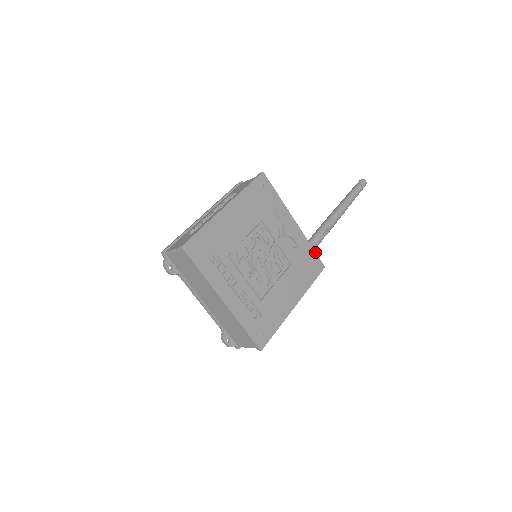
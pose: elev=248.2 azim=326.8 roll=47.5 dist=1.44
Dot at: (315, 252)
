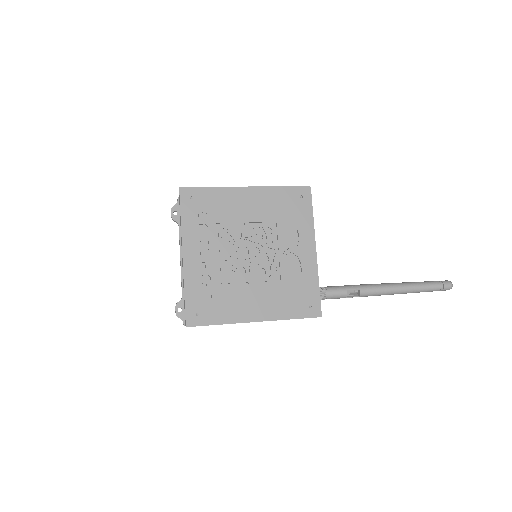
Dot at: occluded
